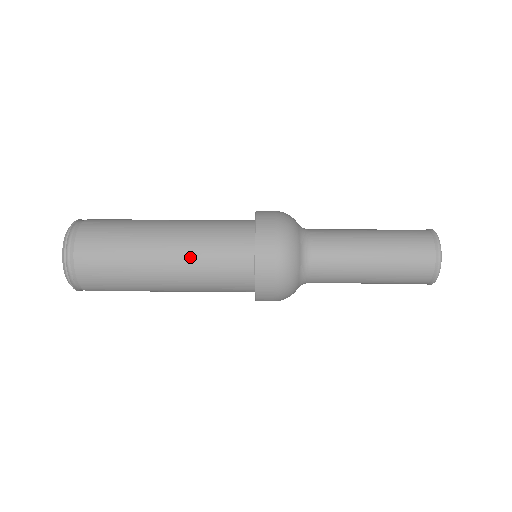
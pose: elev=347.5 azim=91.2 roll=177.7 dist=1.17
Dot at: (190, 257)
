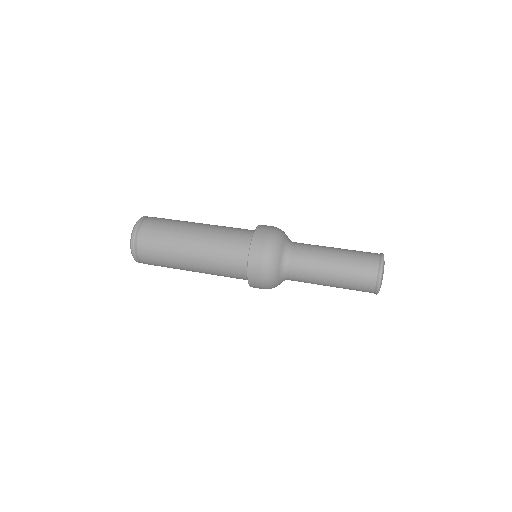
Dot at: (210, 273)
